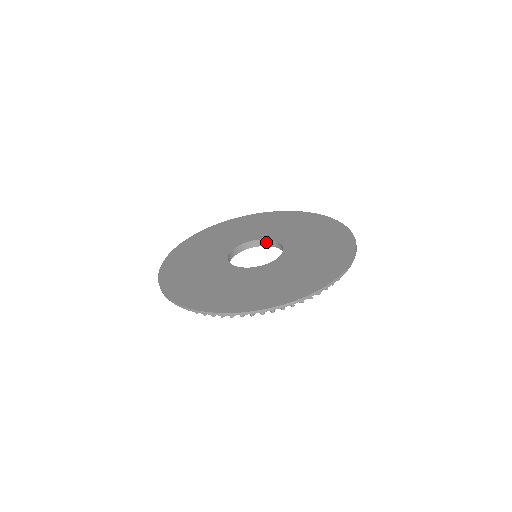
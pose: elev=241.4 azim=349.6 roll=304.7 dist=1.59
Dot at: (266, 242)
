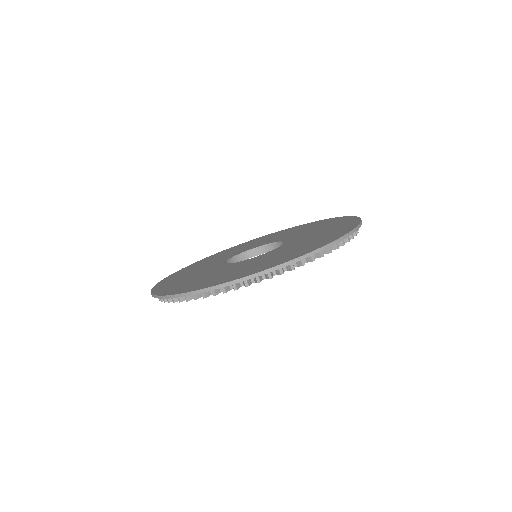
Dot at: occluded
